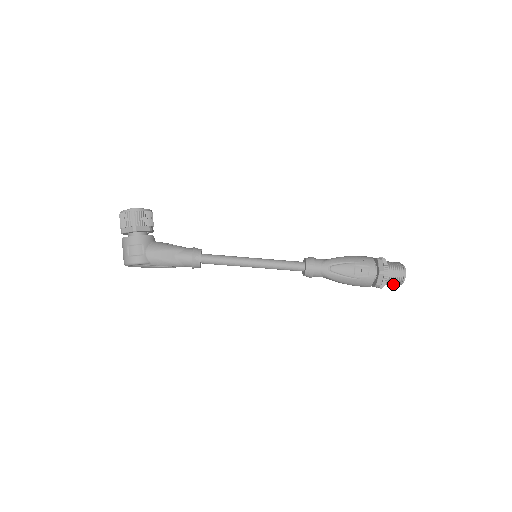
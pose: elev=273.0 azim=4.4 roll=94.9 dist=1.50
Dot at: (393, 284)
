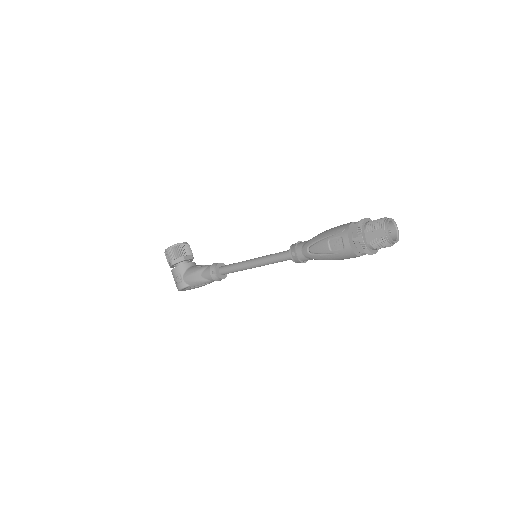
Dot at: (382, 246)
